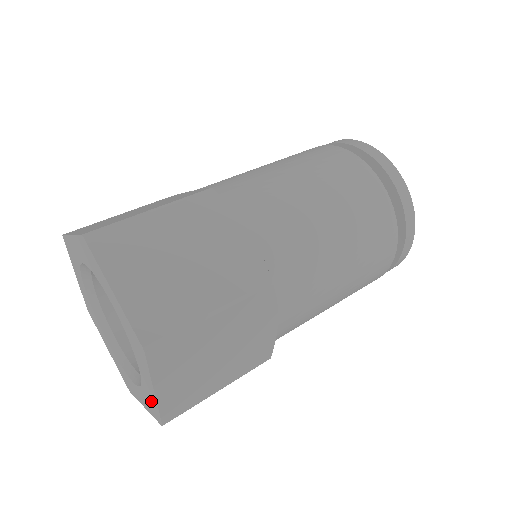
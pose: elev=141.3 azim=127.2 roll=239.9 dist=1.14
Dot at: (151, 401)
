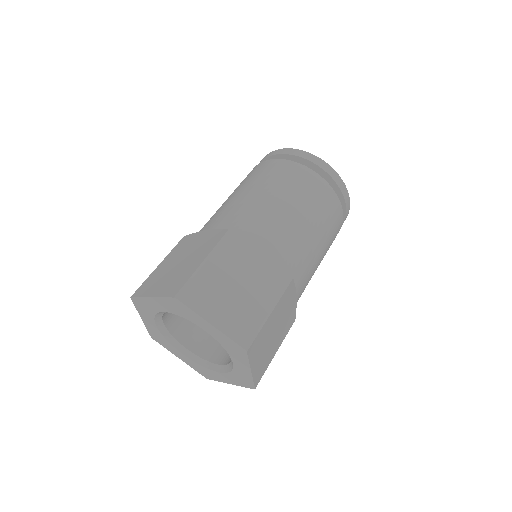
Dot at: (244, 378)
